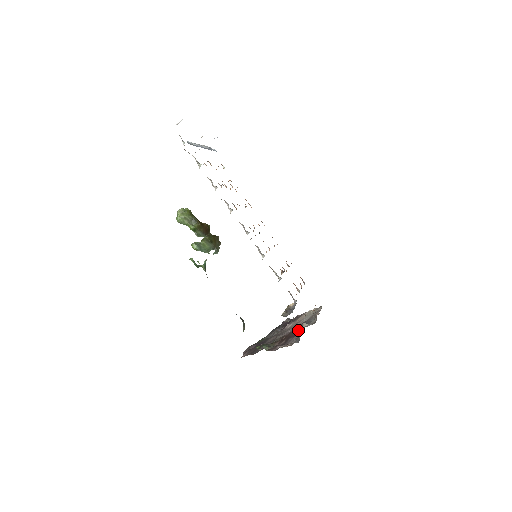
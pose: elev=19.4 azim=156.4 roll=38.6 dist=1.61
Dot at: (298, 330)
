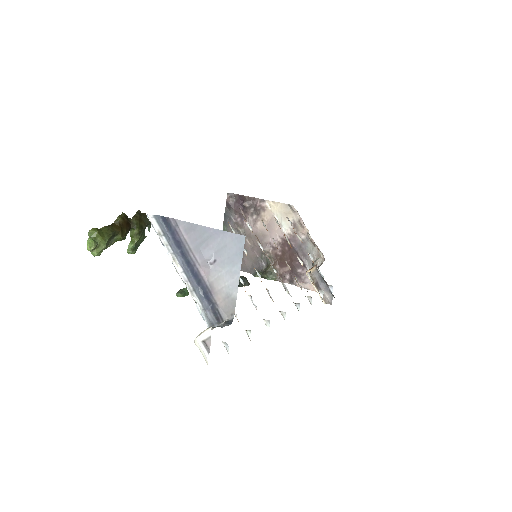
Dot at: (301, 259)
